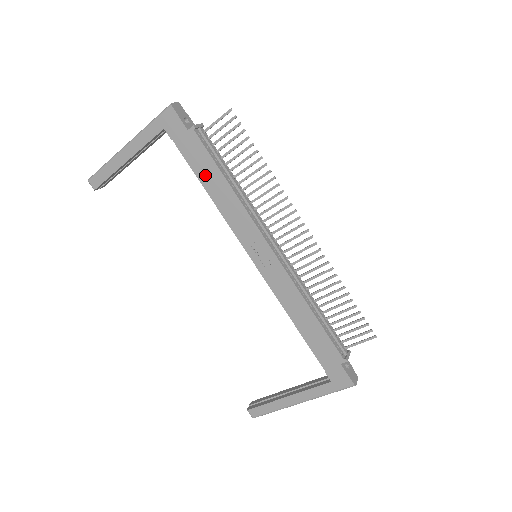
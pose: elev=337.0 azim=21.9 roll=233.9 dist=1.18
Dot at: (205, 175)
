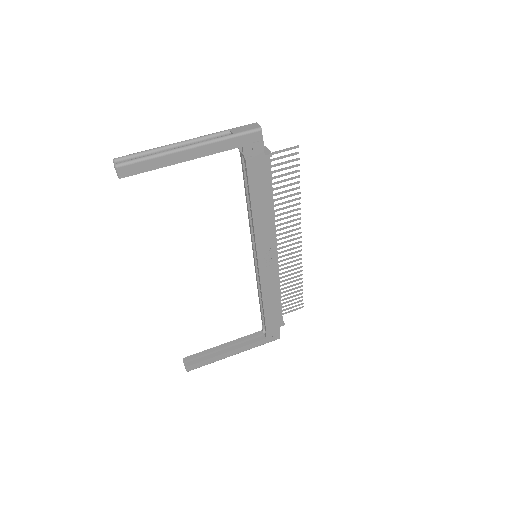
Dot at: (258, 194)
